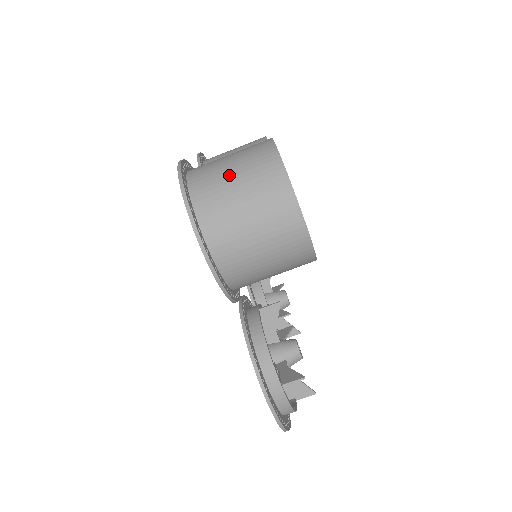
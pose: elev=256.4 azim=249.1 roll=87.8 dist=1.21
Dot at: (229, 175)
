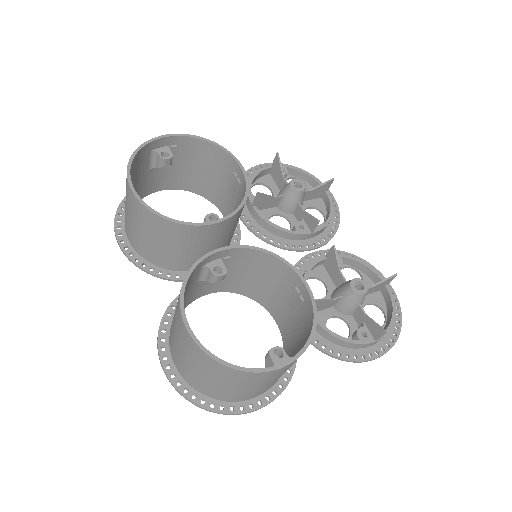
Dot at: (209, 382)
